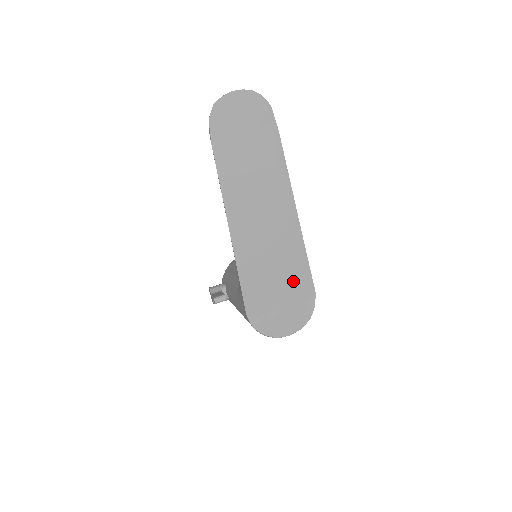
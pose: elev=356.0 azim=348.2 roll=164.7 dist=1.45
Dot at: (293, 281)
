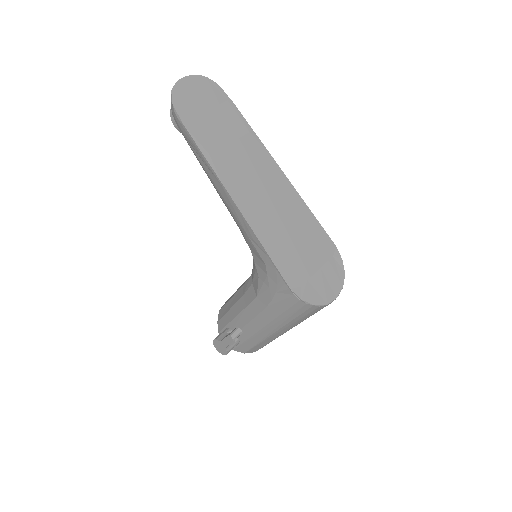
Dot at: (312, 240)
